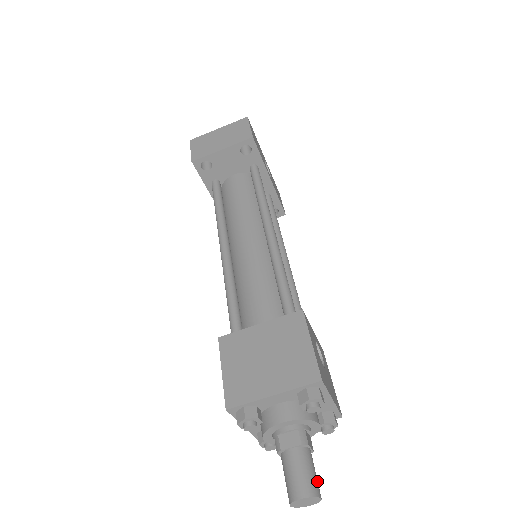
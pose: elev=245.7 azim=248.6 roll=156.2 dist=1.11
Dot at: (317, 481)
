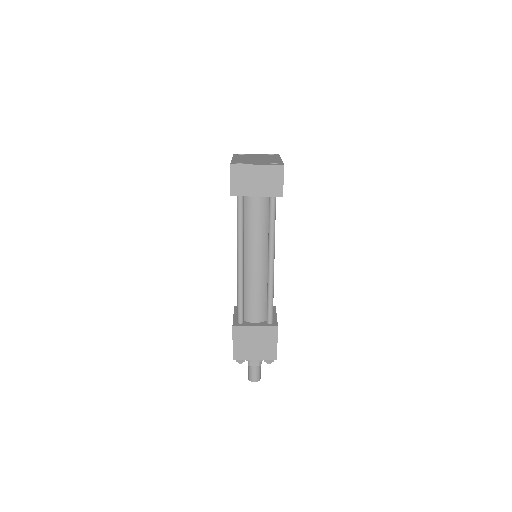
Dot at: occluded
